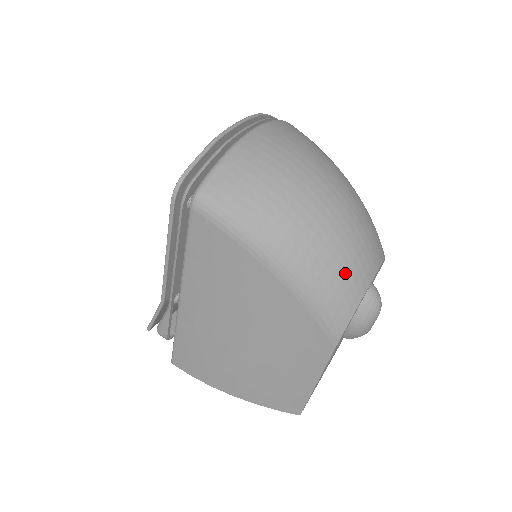
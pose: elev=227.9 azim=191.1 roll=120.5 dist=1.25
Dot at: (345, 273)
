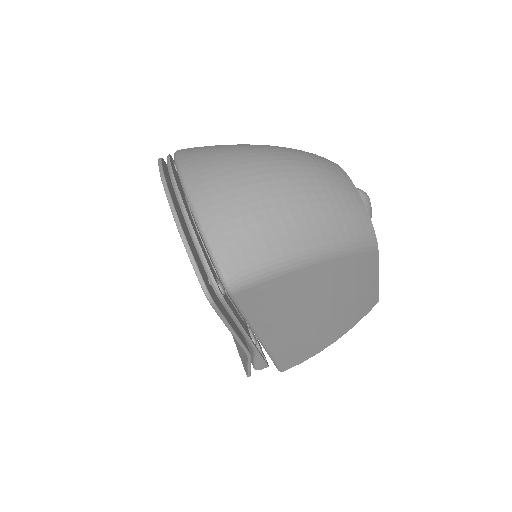
Dot at: (347, 208)
